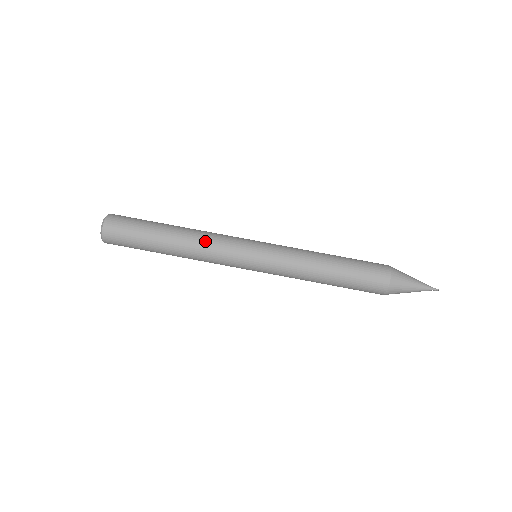
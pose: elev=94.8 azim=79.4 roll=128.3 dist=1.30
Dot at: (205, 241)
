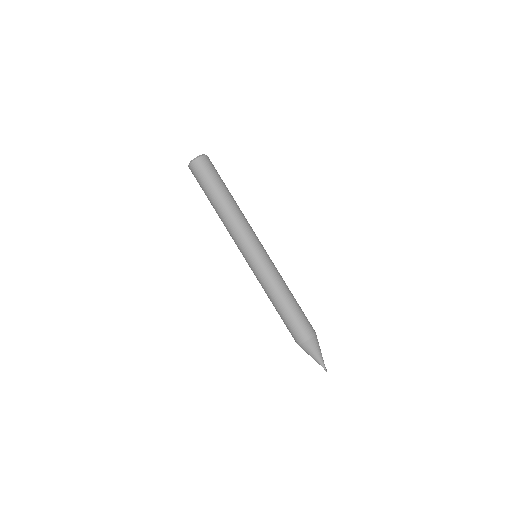
Dot at: (242, 220)
